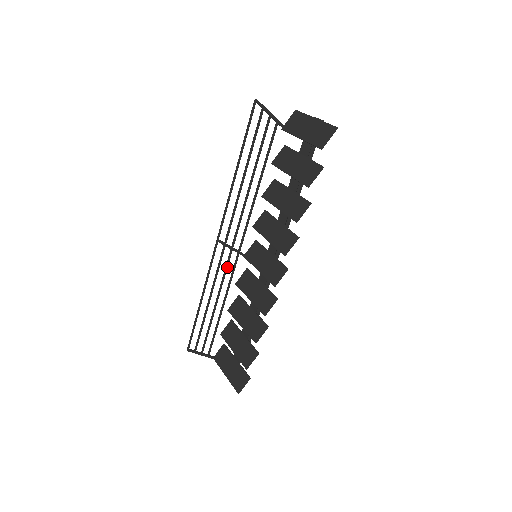
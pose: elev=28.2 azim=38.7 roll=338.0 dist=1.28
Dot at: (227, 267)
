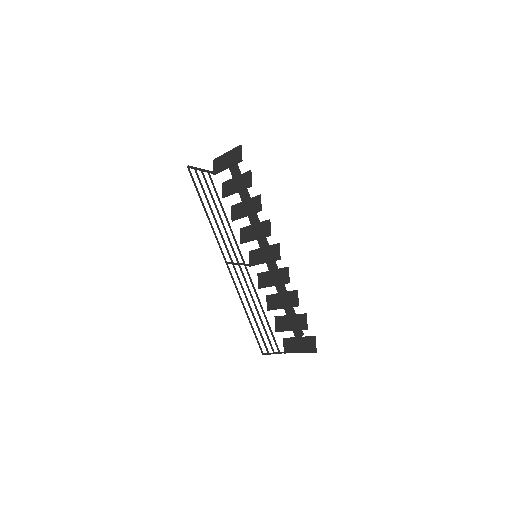
Dot at: (245, 278)
